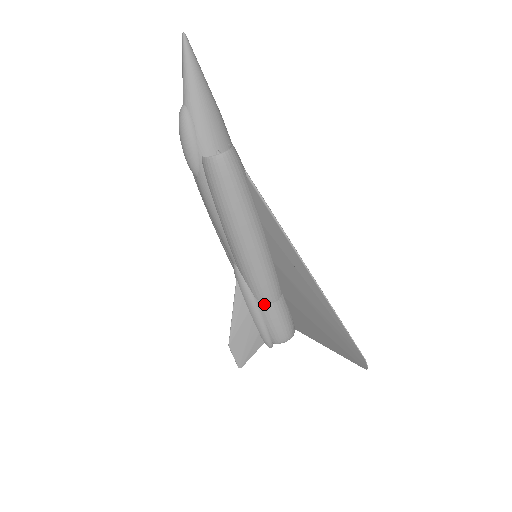
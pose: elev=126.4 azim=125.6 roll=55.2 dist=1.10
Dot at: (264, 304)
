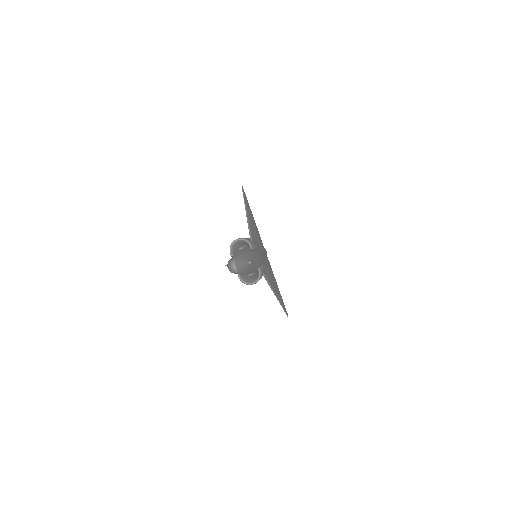
Dot at: occluded
